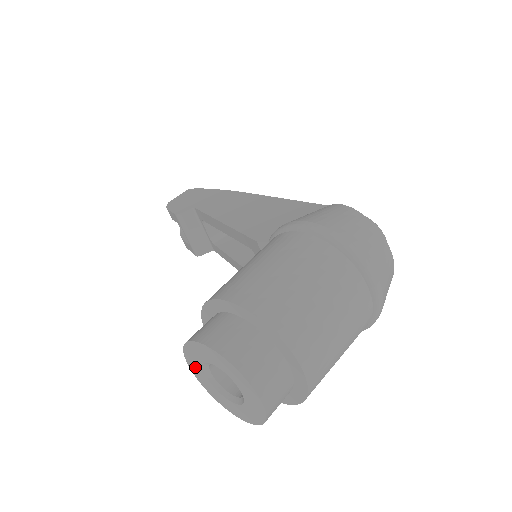
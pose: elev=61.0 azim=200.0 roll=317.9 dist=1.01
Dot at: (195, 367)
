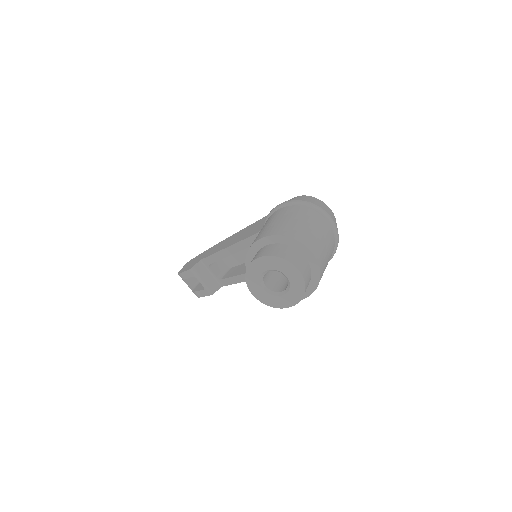
Dot at: (255, 288)
